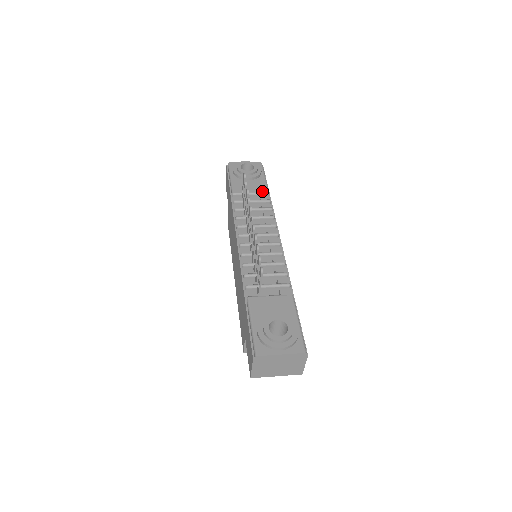
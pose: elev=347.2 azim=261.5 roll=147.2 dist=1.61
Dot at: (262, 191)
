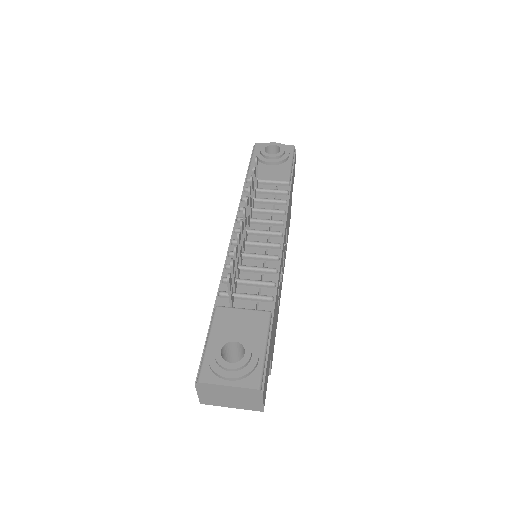
Dot at: (282, 179)
